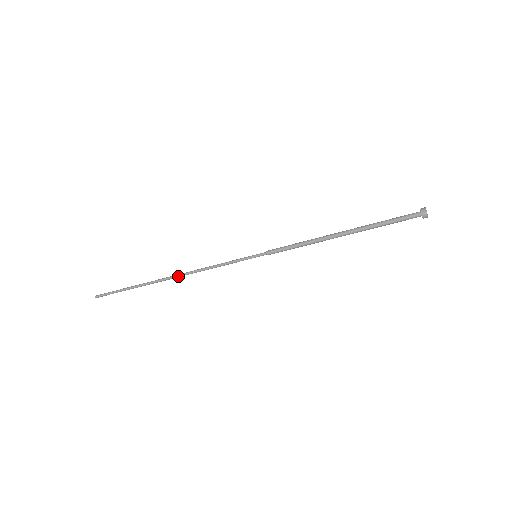
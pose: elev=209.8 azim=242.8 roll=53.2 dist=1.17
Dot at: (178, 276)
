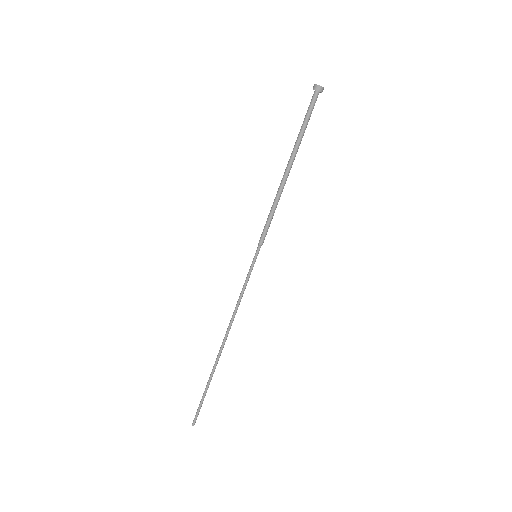
Dot at: (225, 336)
